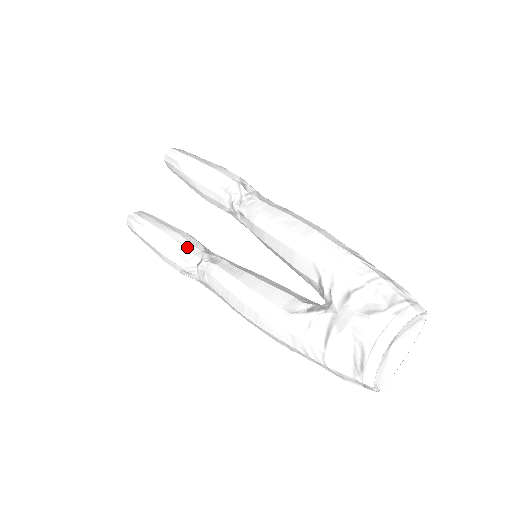
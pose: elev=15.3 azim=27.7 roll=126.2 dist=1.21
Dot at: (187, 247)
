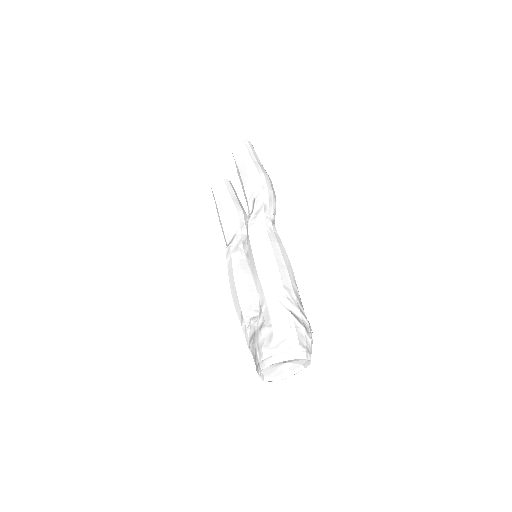
Dot at: (229, 227)
